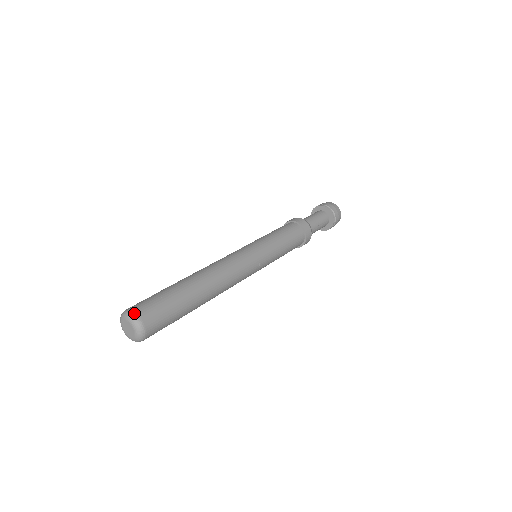
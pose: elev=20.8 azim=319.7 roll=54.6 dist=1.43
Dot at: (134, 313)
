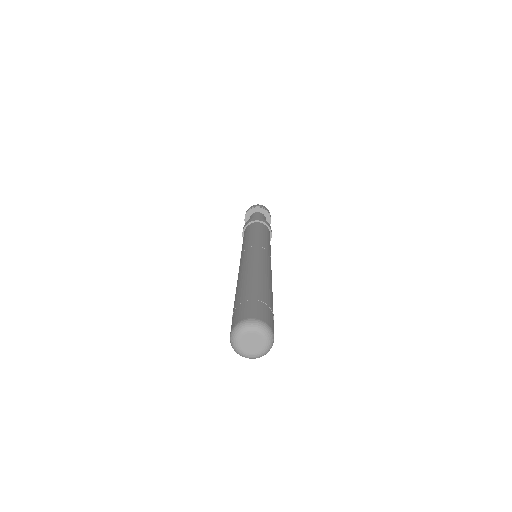
Dot at: (269, 326)
